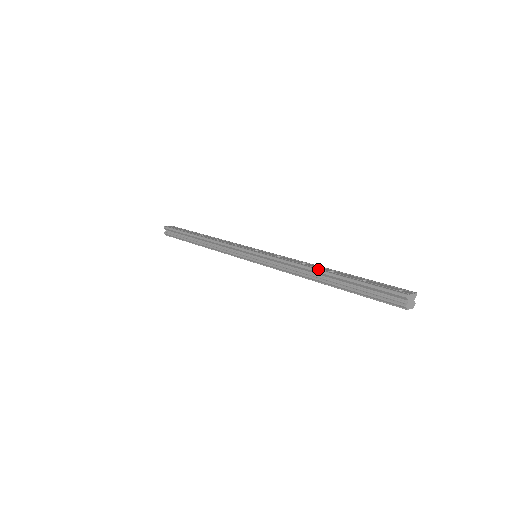
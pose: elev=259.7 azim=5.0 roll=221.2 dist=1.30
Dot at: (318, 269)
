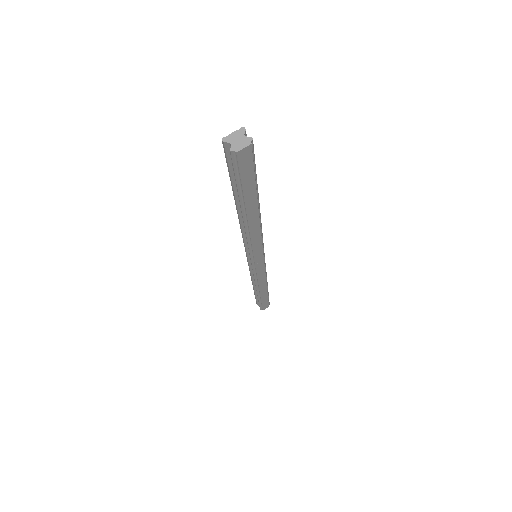
Dot at: occluded
